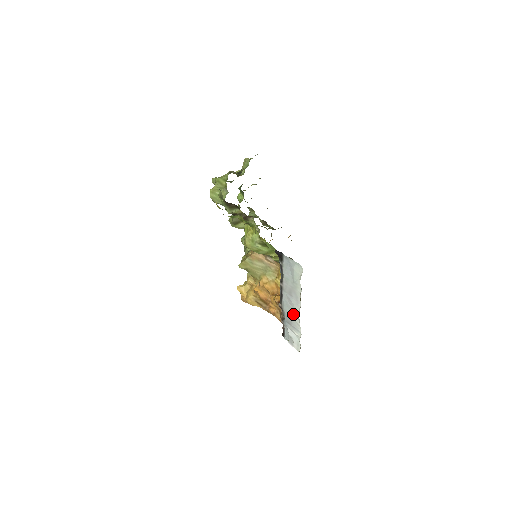
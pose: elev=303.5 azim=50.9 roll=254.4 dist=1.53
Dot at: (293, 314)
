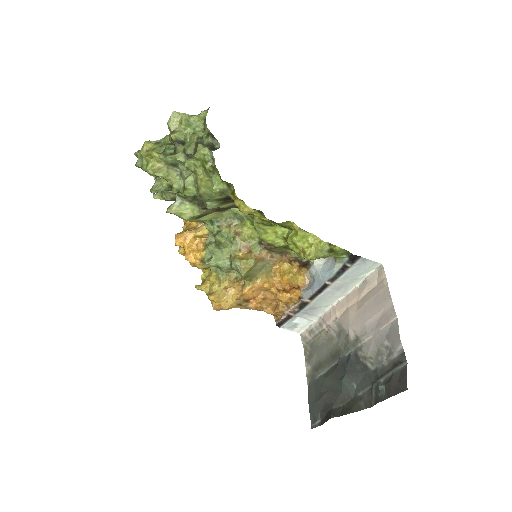
Dot at: (324, 305)
